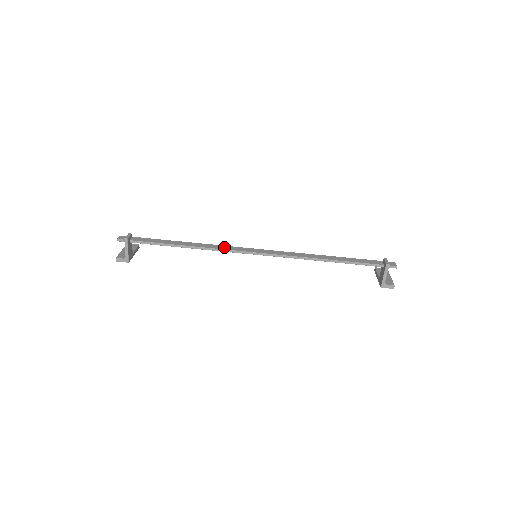
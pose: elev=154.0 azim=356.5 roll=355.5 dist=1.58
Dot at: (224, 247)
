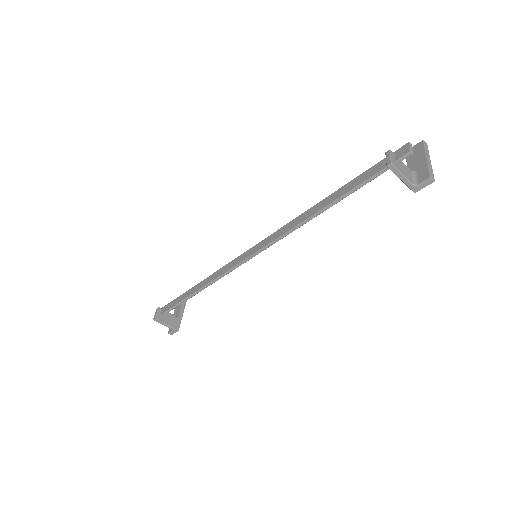
Dot at: (223, 270)
